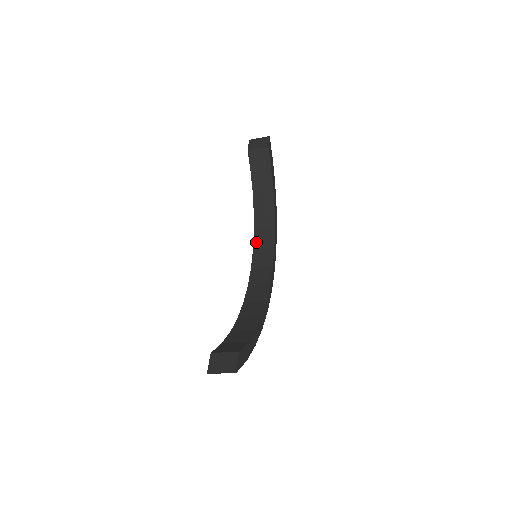
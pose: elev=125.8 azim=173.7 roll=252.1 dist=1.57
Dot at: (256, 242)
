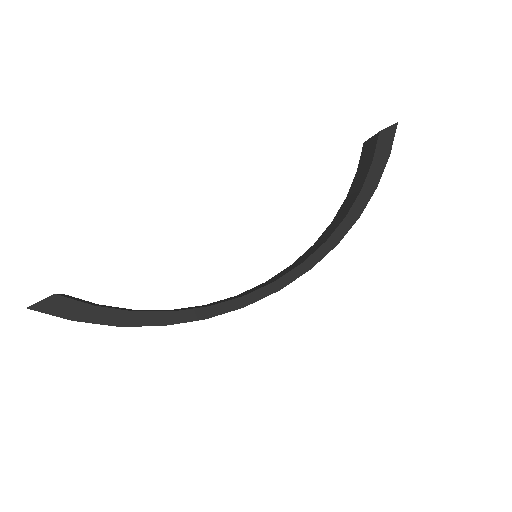
Dot at: (301, 256)
